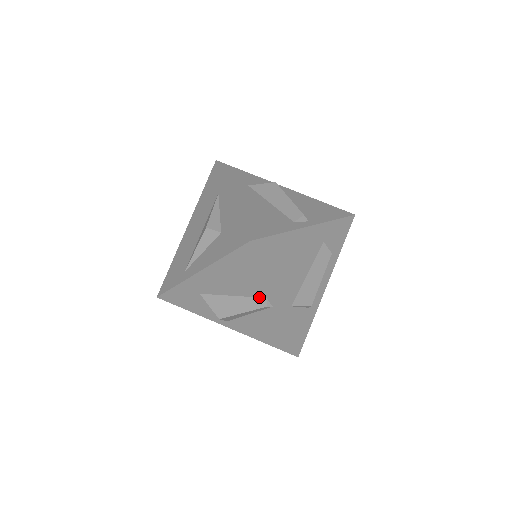
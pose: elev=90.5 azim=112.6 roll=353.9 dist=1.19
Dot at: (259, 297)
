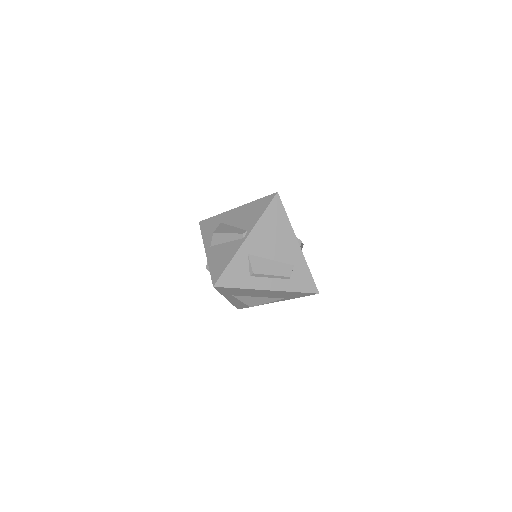
Dot at: (245, 230)
